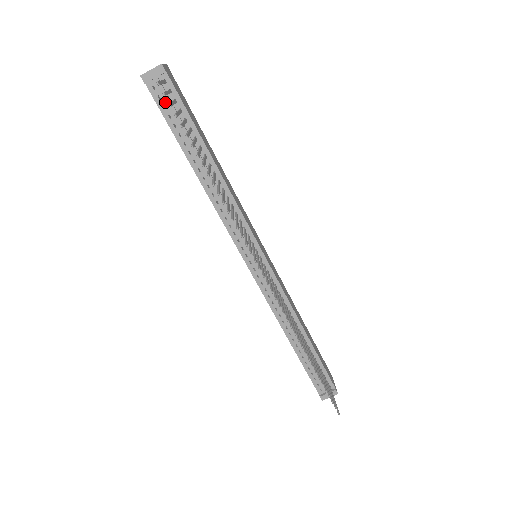
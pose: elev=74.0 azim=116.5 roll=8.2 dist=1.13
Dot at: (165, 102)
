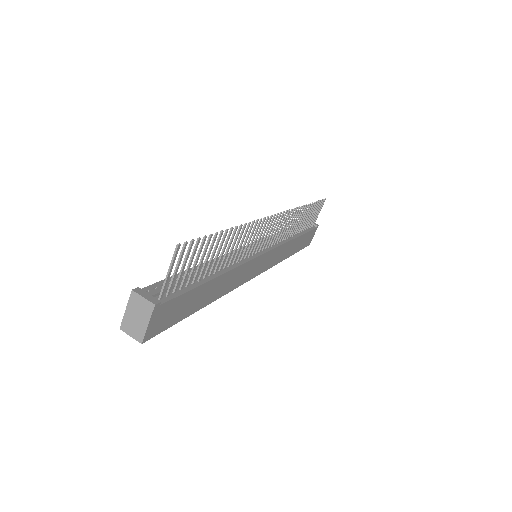
Dot at: occluded
